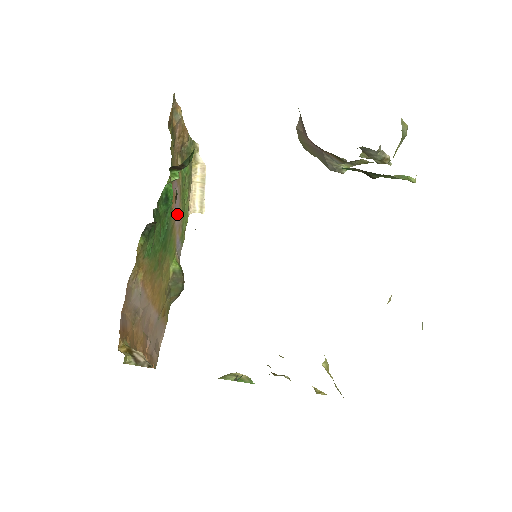
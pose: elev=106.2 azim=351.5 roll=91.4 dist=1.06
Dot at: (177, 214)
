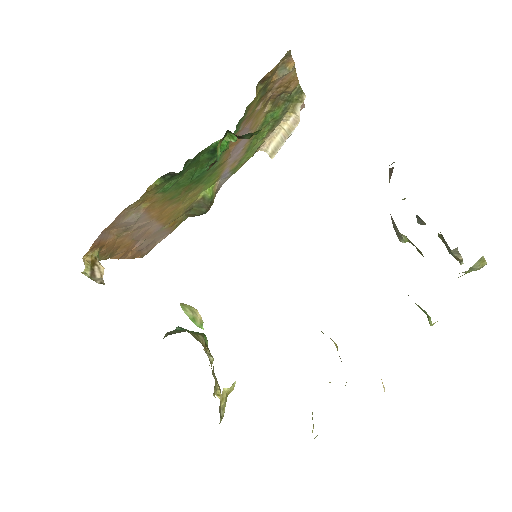
Dot at: (237, 152)
